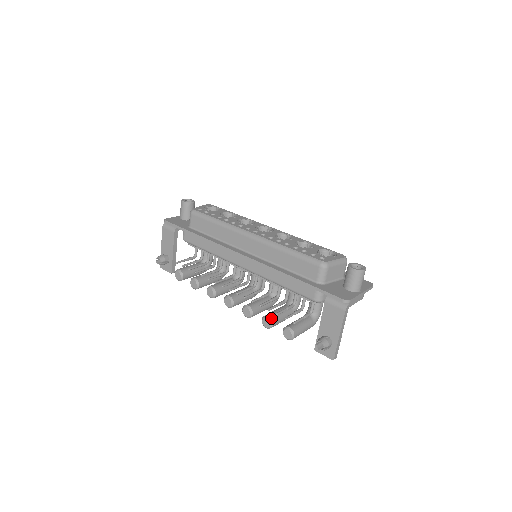
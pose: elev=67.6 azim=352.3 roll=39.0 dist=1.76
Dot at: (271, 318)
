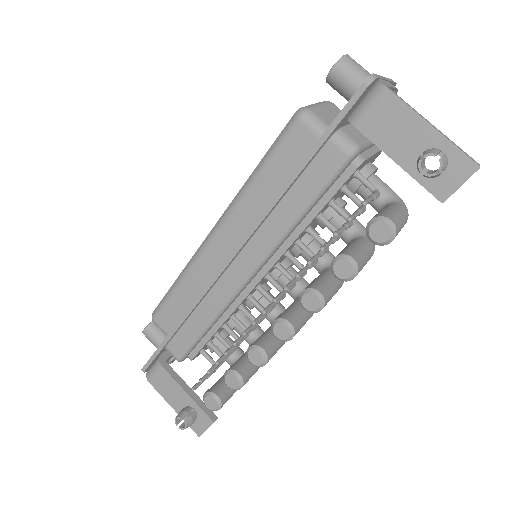
Dot at: (339, 255)
